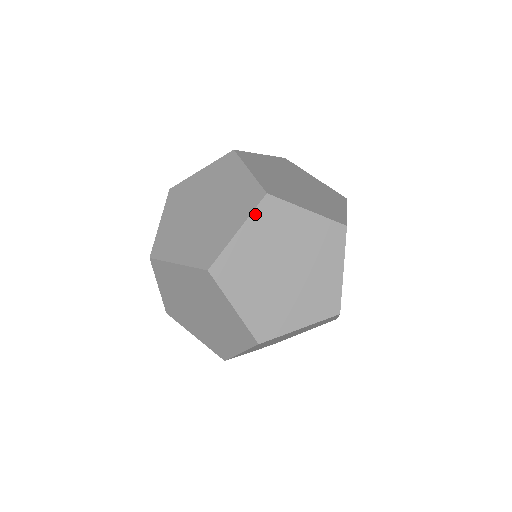
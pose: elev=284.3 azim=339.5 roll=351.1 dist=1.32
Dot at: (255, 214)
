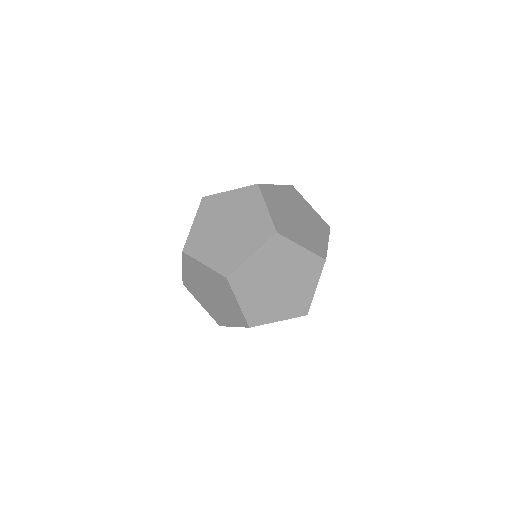
Dot at: (234, 290)
